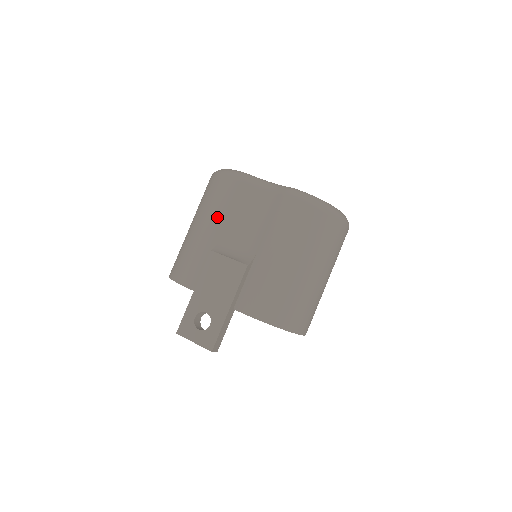
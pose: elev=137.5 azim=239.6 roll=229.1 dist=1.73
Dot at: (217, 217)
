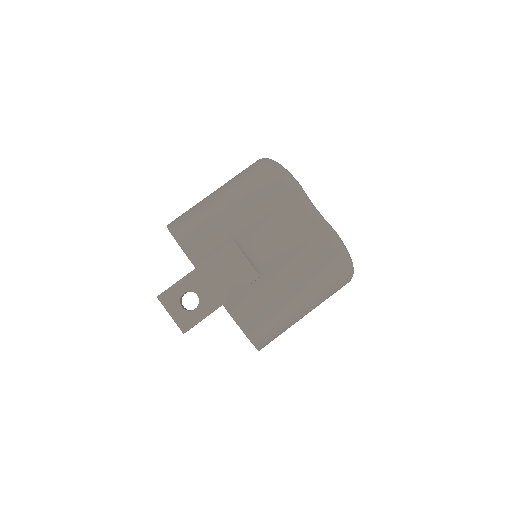
Dot at: (254, 211)
